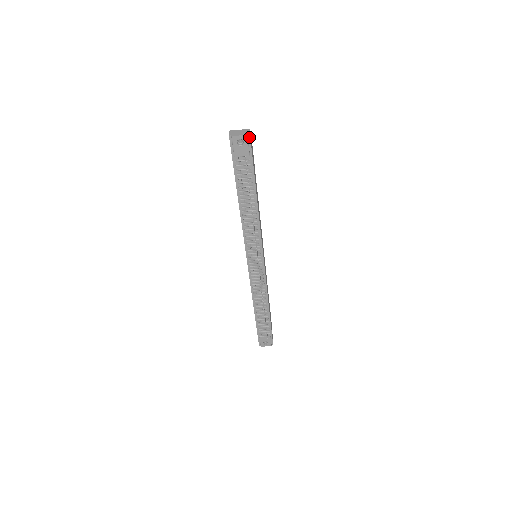
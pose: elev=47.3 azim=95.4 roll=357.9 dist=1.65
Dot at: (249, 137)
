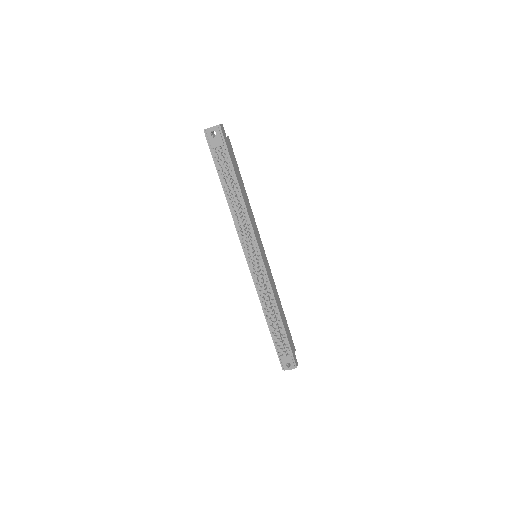
Dot at: (220, 128)
